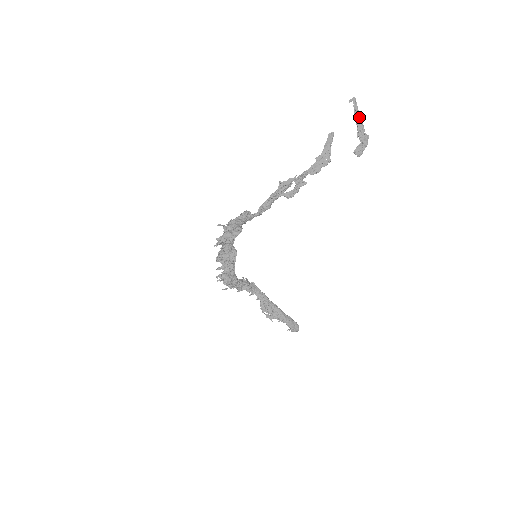
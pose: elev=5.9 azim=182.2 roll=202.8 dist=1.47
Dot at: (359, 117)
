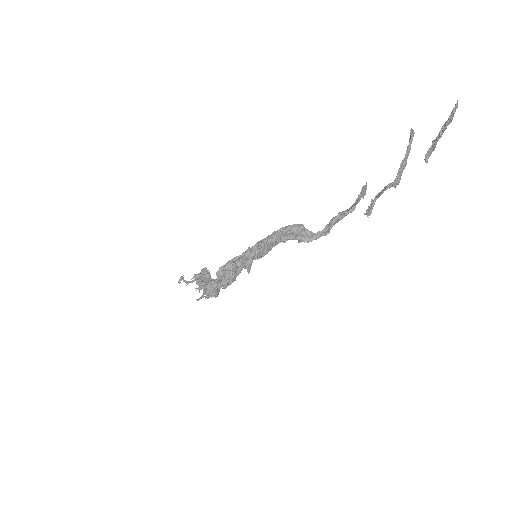
Dot at: (449, 123)
